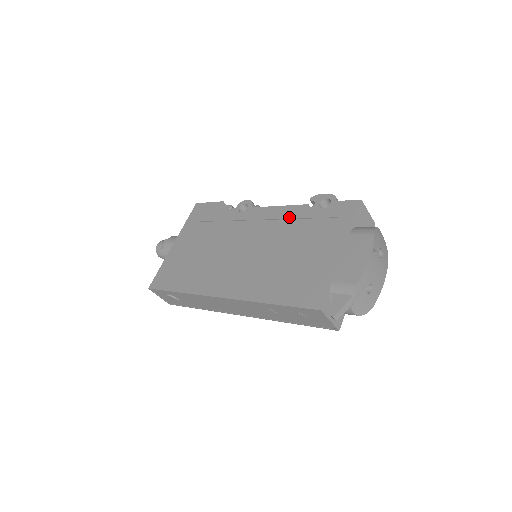
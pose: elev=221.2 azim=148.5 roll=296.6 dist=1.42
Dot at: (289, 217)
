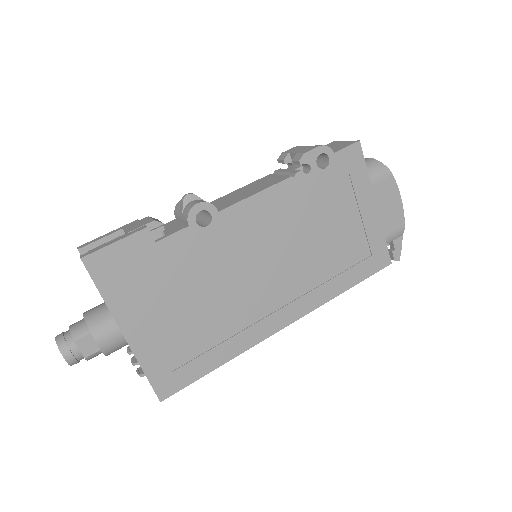
Dot at: (292, 198)
